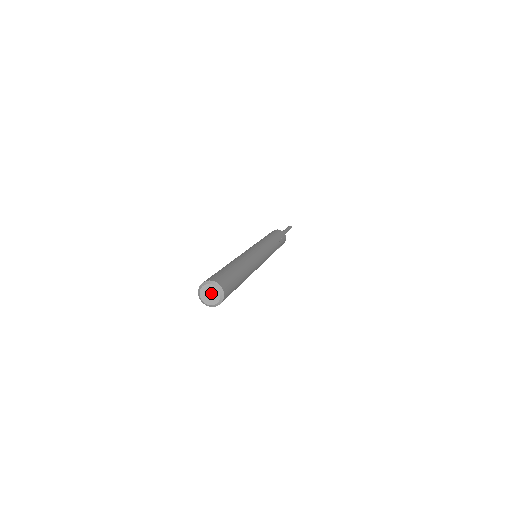
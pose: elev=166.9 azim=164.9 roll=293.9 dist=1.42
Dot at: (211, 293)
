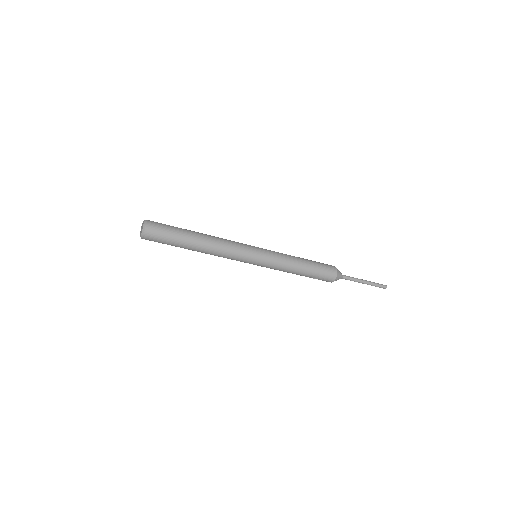
Dot at: (142, 227)
